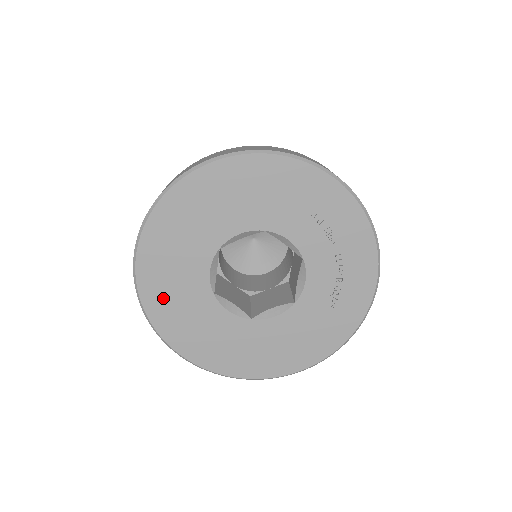
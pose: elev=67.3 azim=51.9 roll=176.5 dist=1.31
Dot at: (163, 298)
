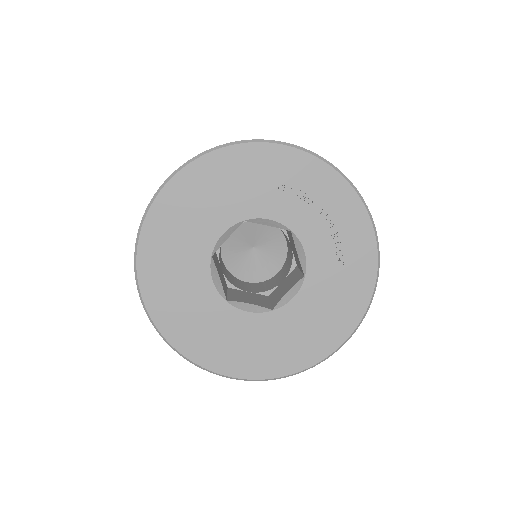
Dot at: (183, 326)
